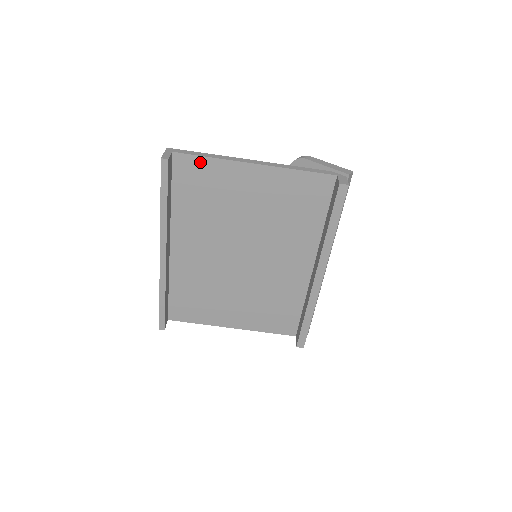
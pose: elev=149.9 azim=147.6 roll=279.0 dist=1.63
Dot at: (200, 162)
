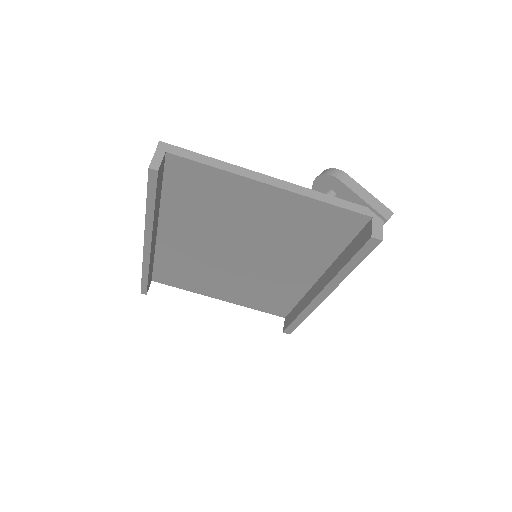
Dot at: (201, 169)
